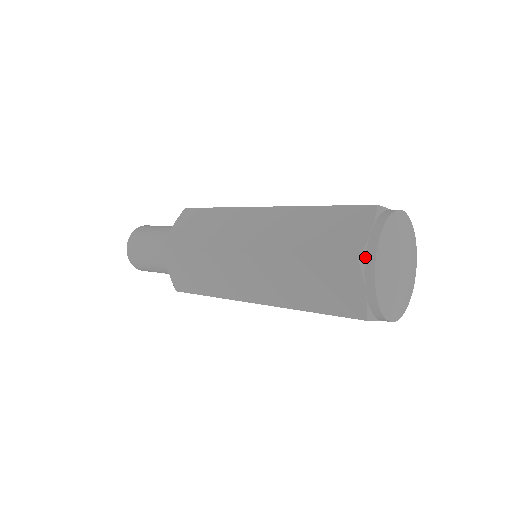
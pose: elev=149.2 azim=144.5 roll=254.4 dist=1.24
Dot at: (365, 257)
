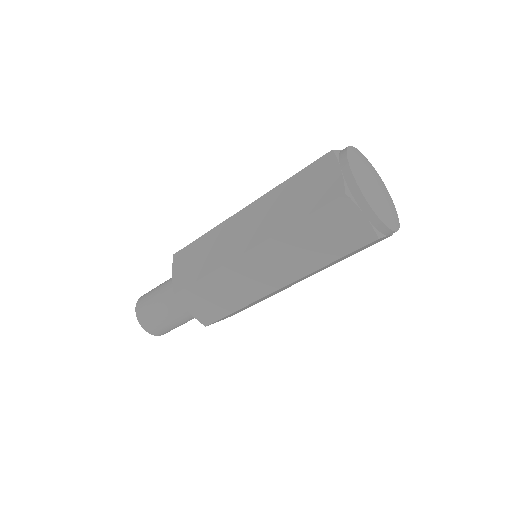
Dot at: (339, 153)
